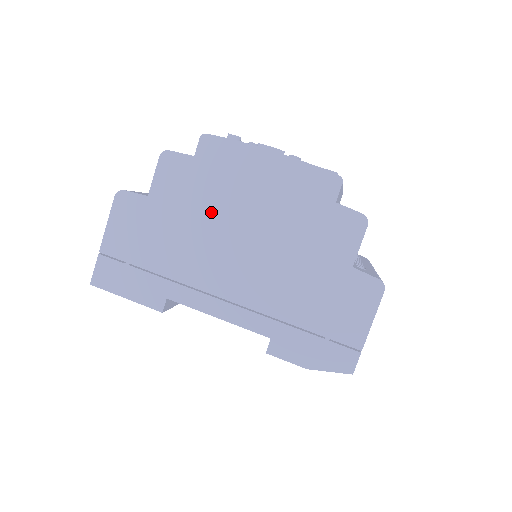
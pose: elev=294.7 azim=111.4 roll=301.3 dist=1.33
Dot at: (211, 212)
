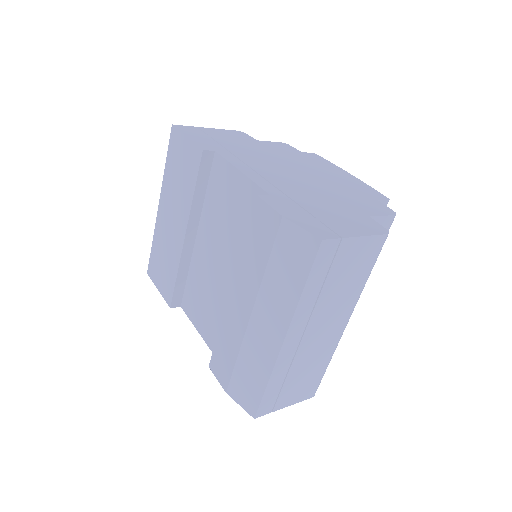
Dot at: (290, 160)
